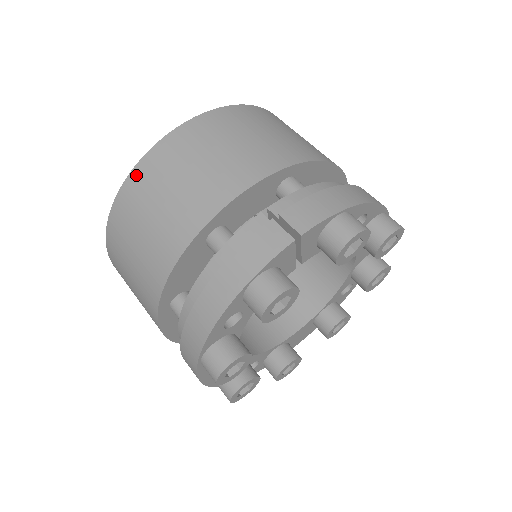
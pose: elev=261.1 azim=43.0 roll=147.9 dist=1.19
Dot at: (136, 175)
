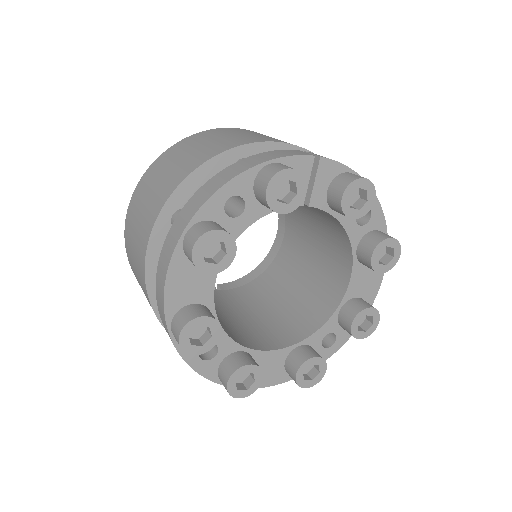
Dot at: (196, 135)
